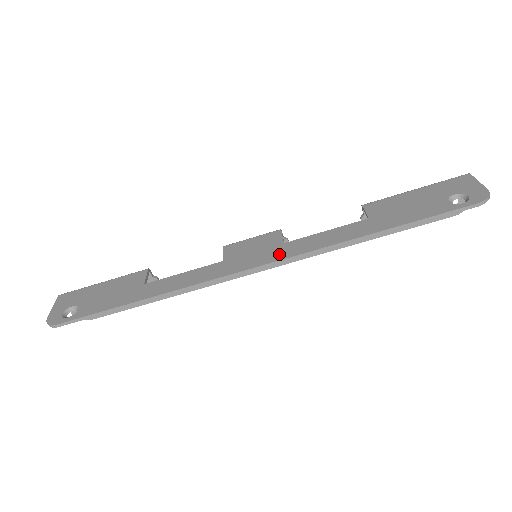
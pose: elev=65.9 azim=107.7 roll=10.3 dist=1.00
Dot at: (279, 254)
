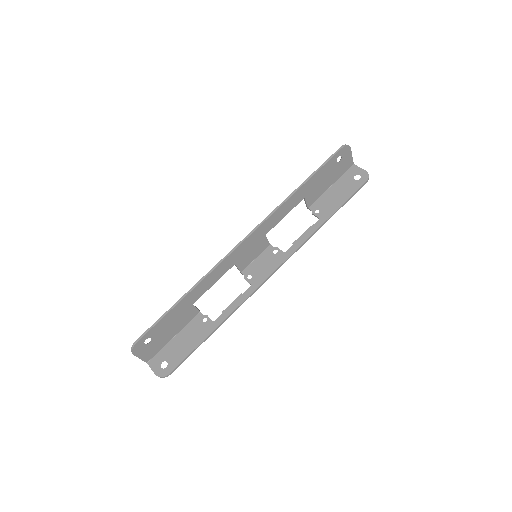
Dot at: (257, 231)
